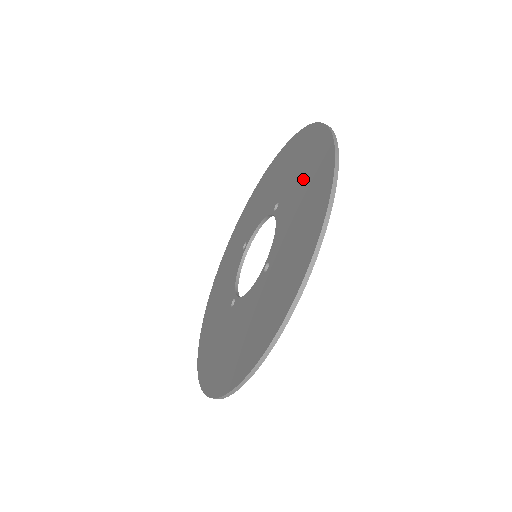
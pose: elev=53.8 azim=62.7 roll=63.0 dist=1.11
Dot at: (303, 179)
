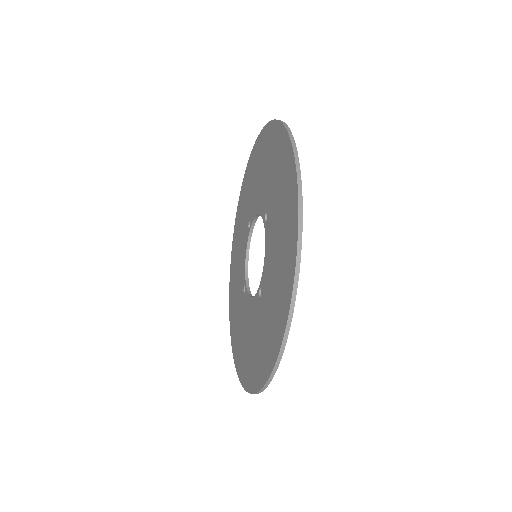
Dot at: (280, 221)
